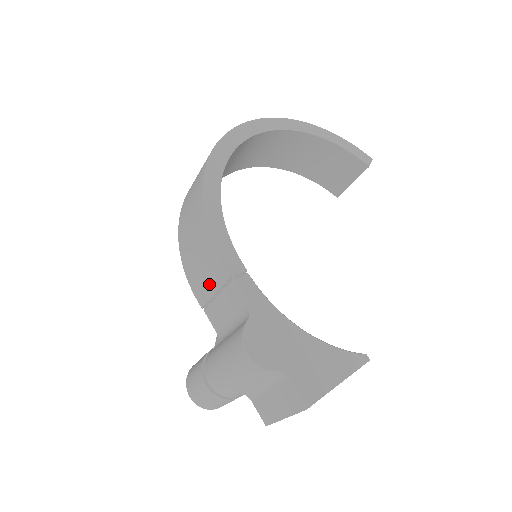
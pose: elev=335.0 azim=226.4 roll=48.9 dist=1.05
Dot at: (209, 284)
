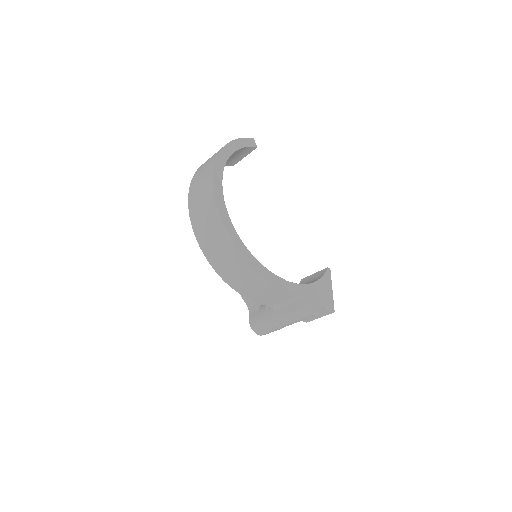
Dot at: (267, 295)
